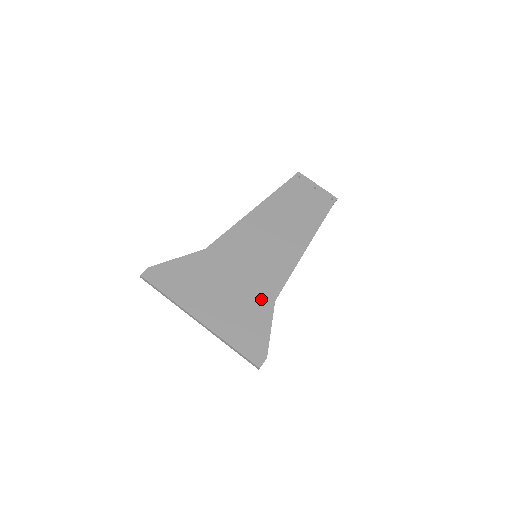
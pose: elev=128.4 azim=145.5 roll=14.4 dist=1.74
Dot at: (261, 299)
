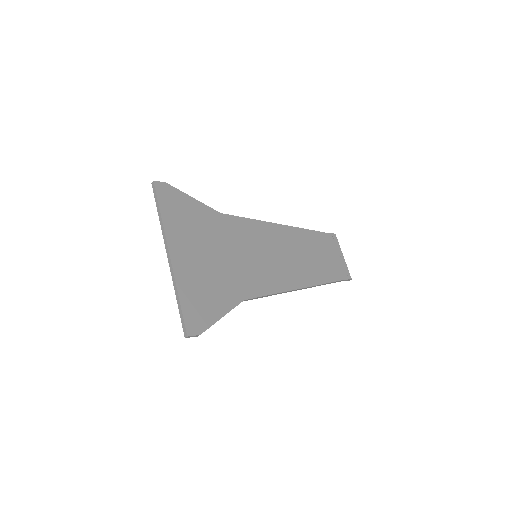
Dot at: (234, 288)
